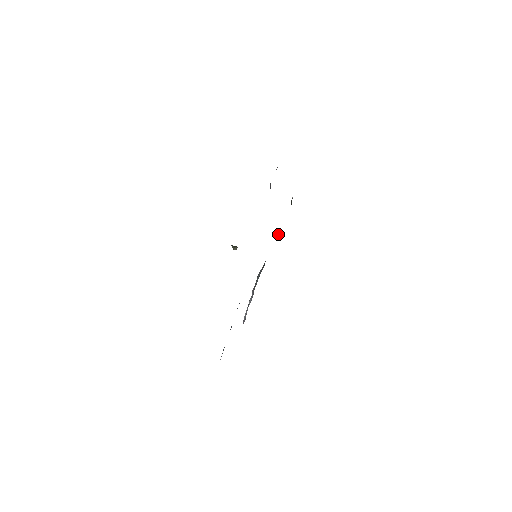
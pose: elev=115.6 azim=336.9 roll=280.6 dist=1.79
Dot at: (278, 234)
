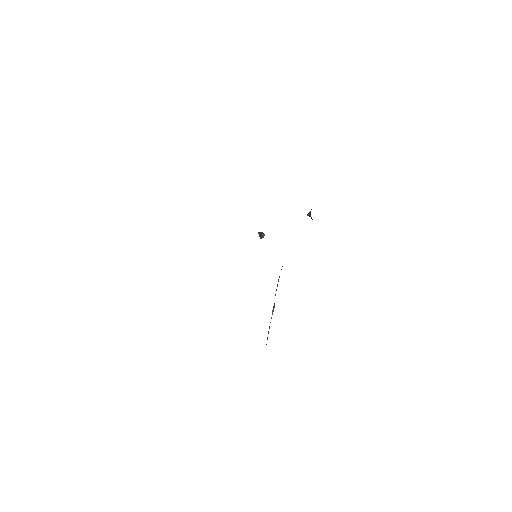
Dot at: occluded
